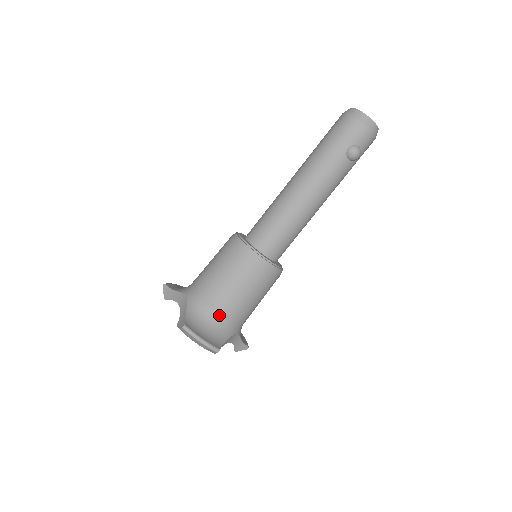
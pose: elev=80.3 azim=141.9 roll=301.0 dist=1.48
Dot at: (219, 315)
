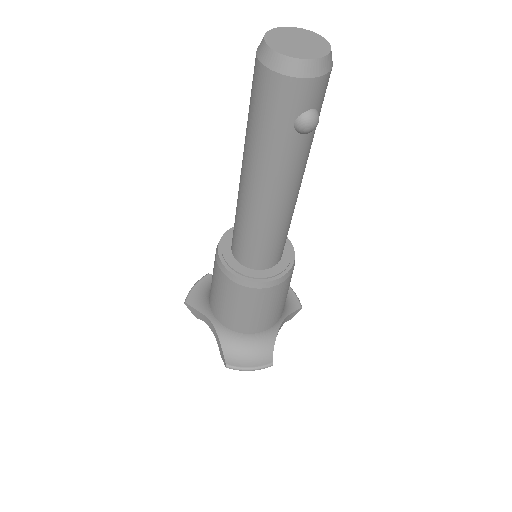
Dot at: (253, 333)
